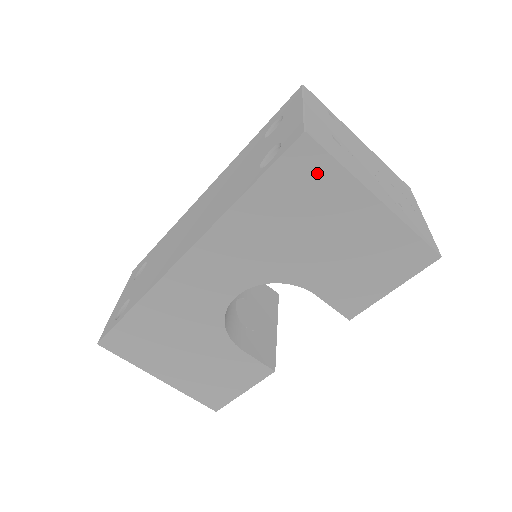
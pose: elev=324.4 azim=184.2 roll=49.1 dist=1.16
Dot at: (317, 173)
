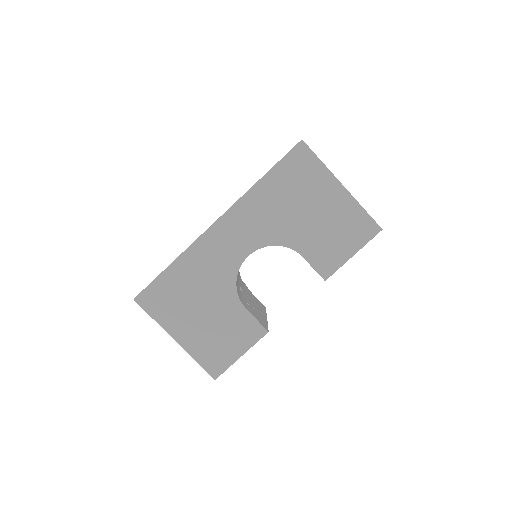
Dot at: (308, 165)
